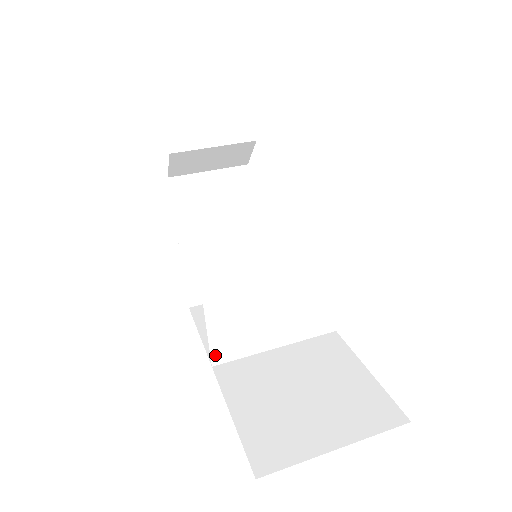
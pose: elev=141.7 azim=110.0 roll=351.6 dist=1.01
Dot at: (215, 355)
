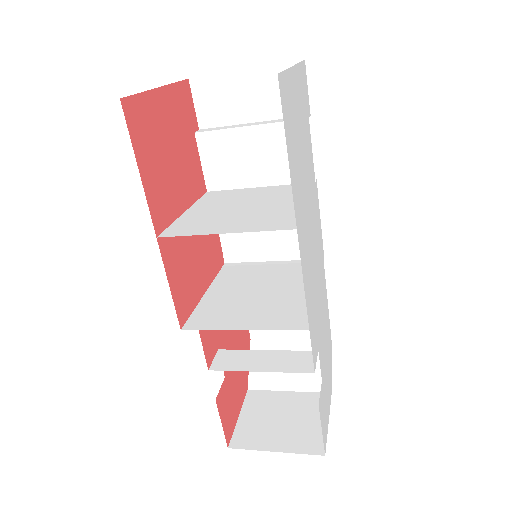
Dot at: (167, 233)
